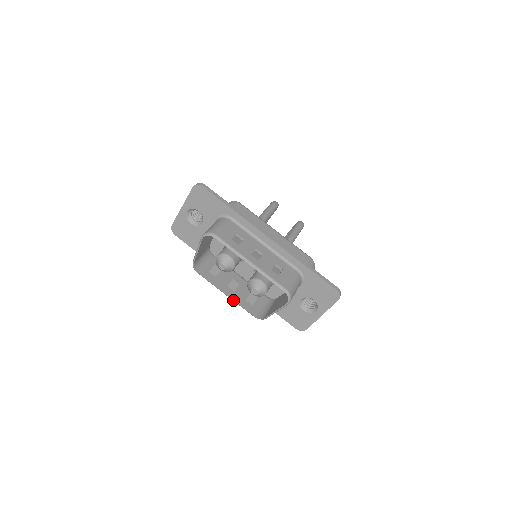
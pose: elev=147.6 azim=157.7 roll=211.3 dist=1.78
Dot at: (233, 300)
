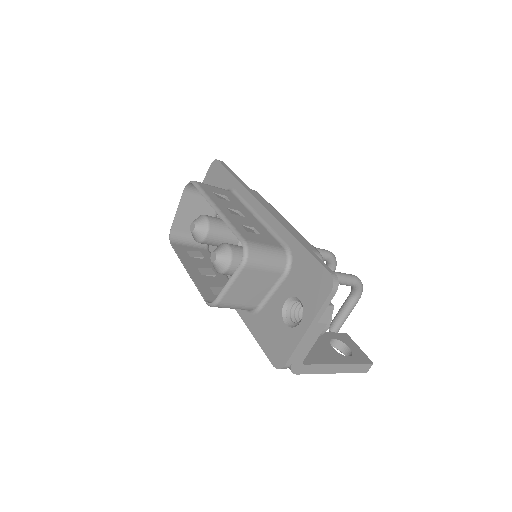
Dot at: (191, 277)
